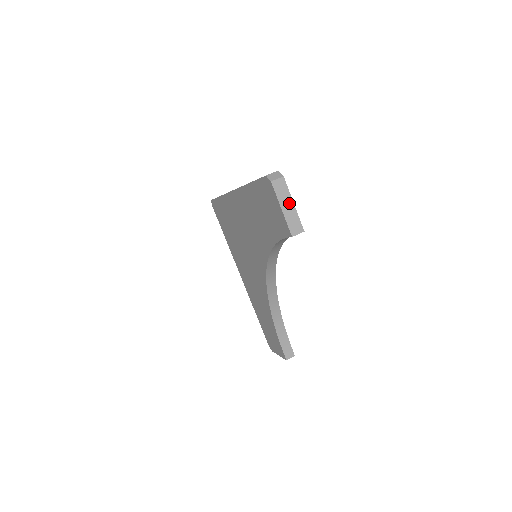
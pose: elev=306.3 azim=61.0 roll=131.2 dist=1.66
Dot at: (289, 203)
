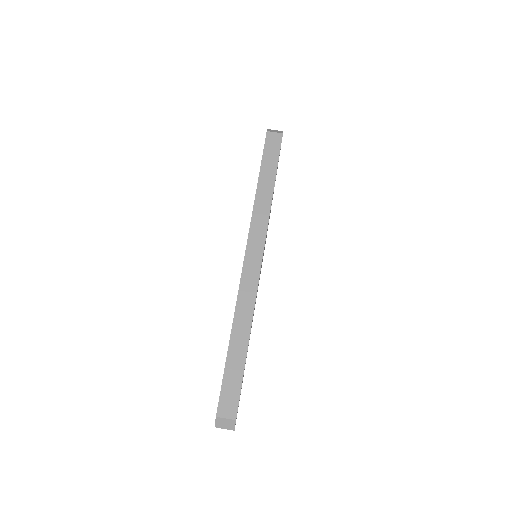
Dot at: occluded
